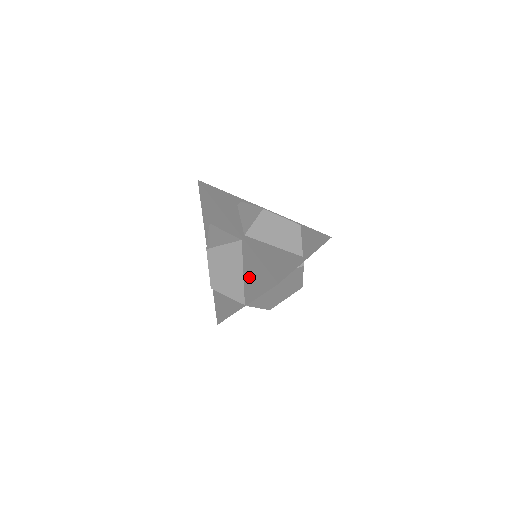
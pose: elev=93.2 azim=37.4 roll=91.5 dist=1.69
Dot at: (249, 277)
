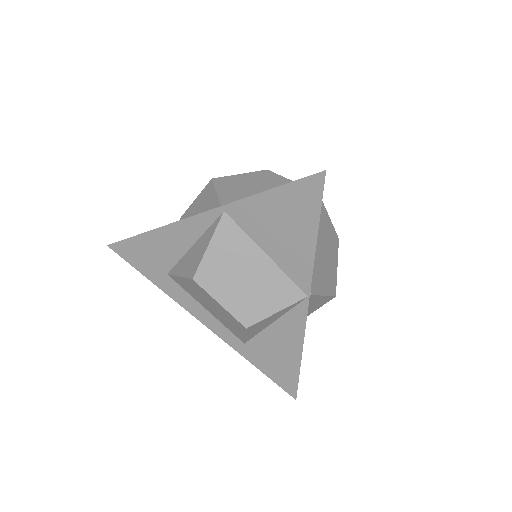
Dot at: (278, 243)
